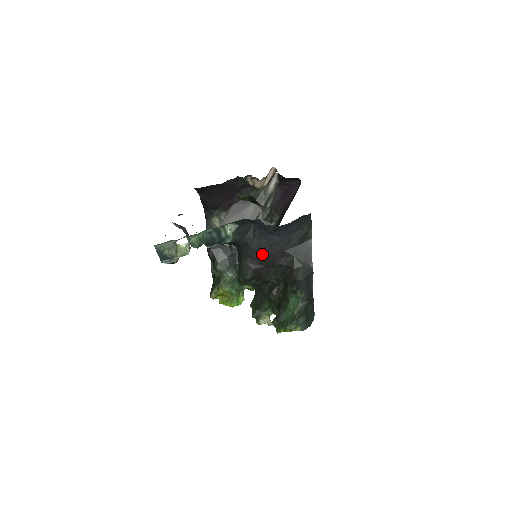
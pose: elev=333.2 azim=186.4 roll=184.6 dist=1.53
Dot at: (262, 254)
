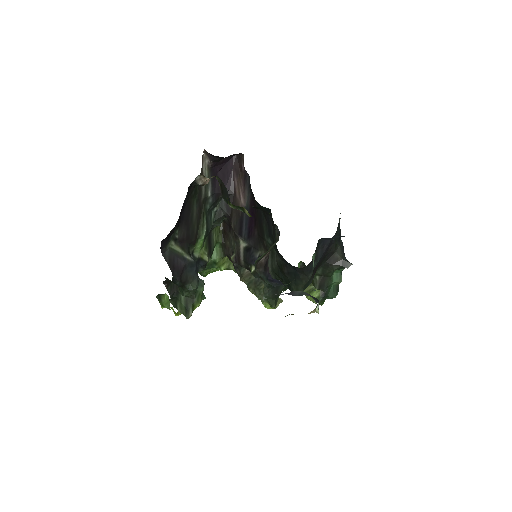
Dot at: (321, 259)
